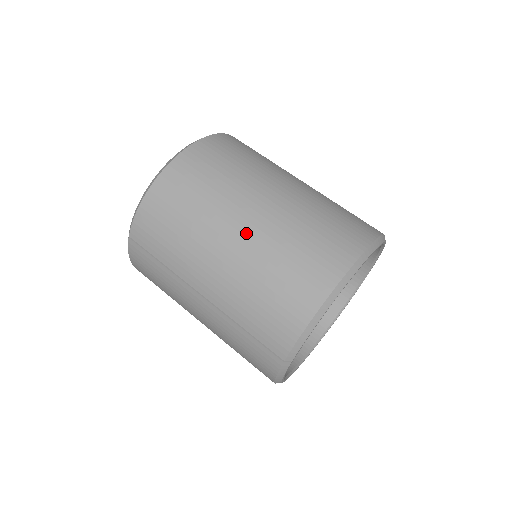
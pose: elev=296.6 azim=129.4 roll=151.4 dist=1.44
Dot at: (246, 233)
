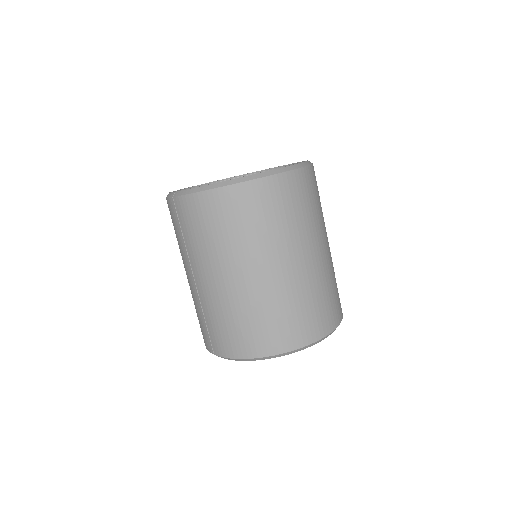
Dot at: (247, 281)
